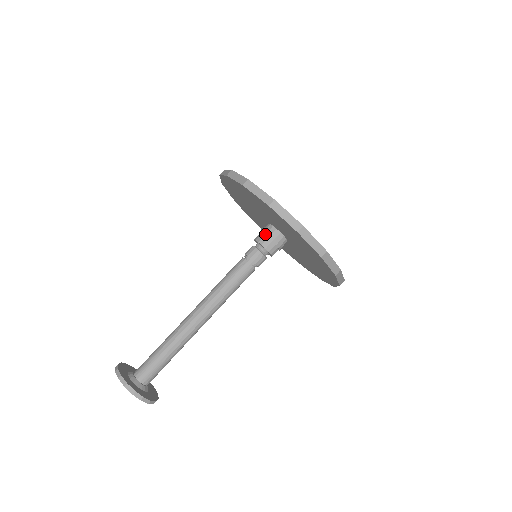
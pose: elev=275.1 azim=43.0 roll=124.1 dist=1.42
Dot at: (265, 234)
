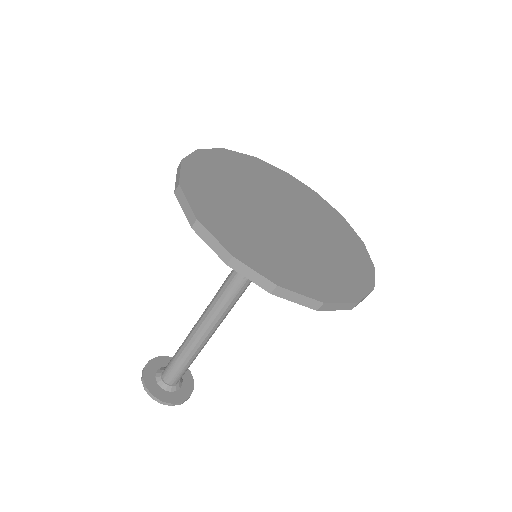
Dot at: occluded
